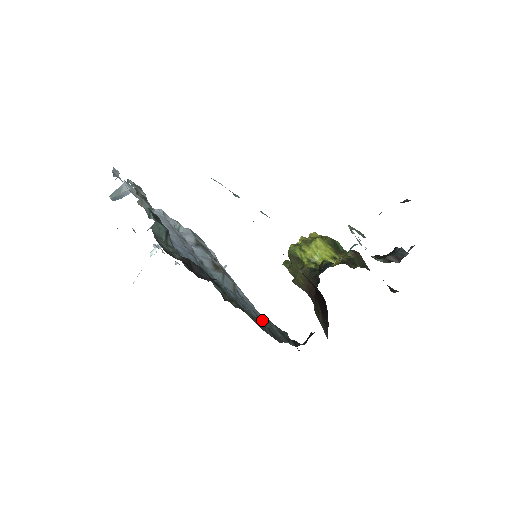
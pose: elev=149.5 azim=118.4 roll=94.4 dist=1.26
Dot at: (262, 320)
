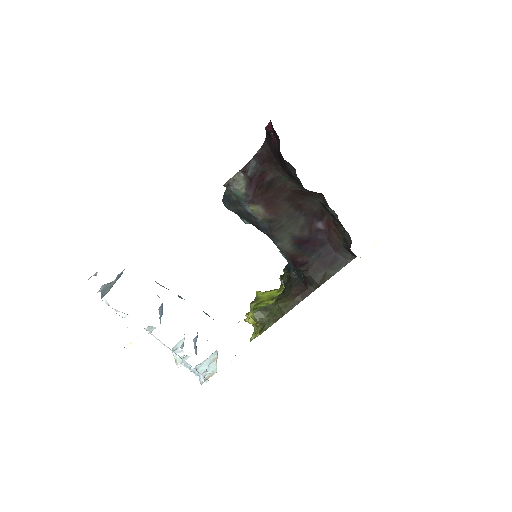
Dot at: occluded
